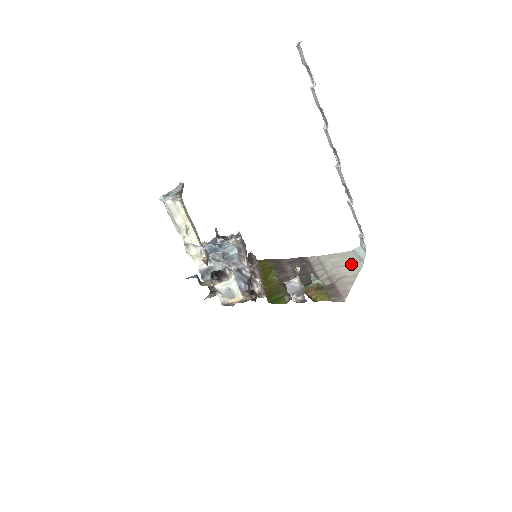
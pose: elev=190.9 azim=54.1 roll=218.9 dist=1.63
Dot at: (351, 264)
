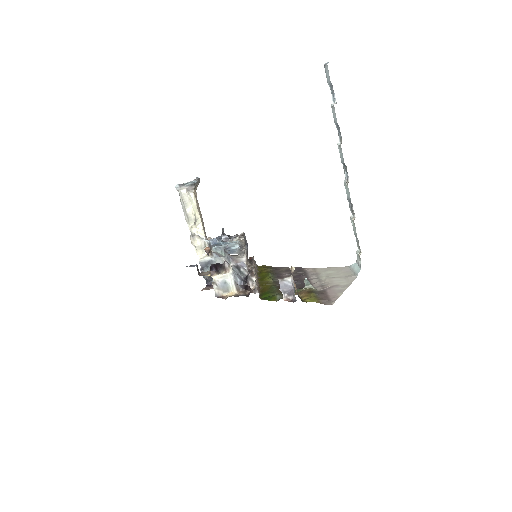
Dot at: (345, 276)
